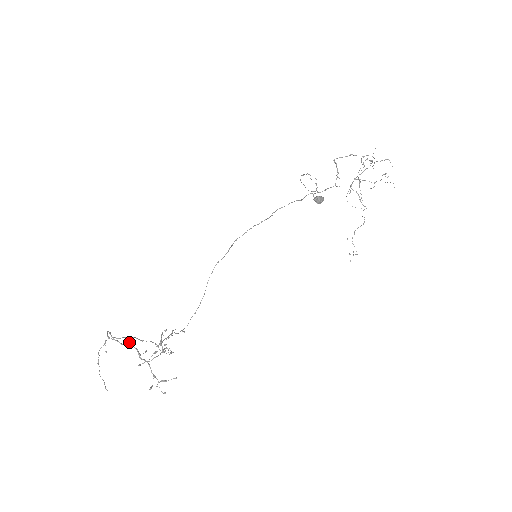
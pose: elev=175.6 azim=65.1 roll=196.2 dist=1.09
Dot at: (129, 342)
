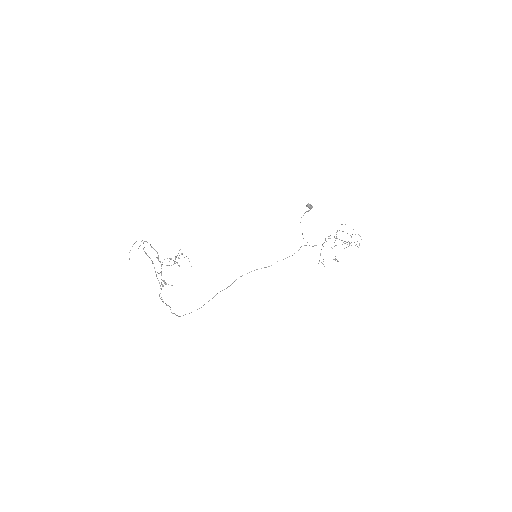
Dot at: occluded
